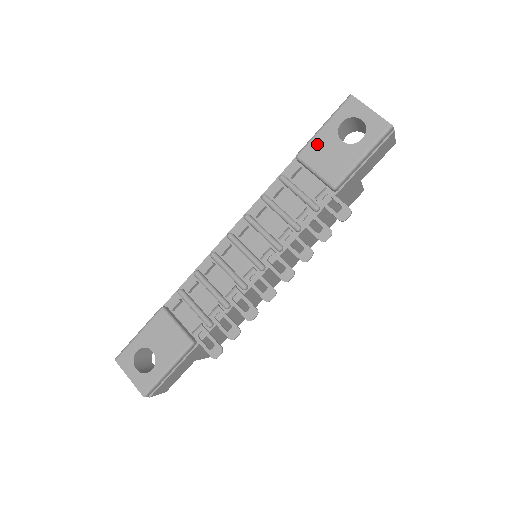
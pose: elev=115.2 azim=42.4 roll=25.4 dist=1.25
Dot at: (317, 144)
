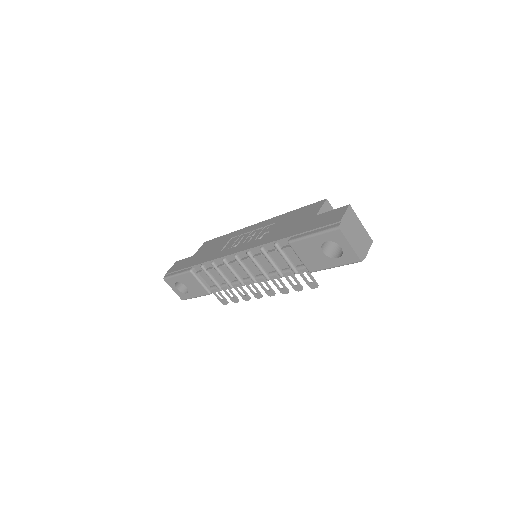
Dot at: (304, 244)
